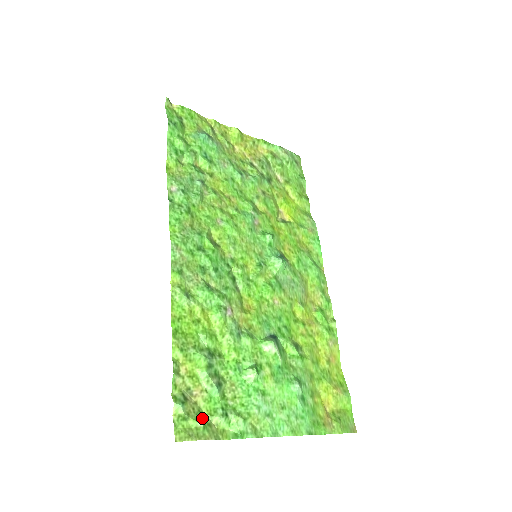
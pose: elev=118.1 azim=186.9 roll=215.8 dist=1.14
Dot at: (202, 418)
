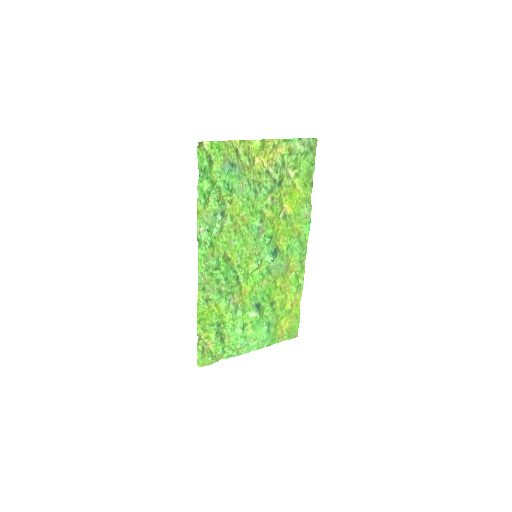
Dot at: (211, 355)
